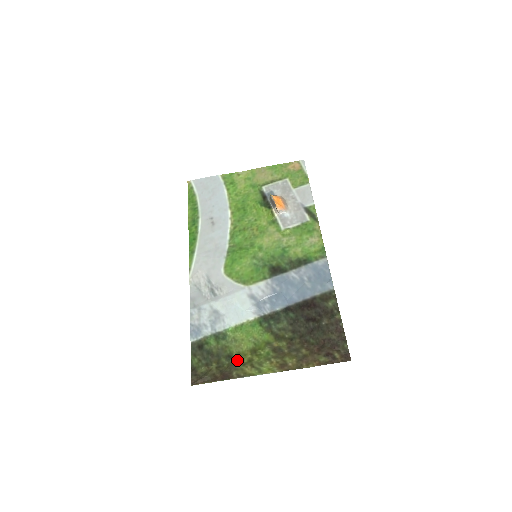
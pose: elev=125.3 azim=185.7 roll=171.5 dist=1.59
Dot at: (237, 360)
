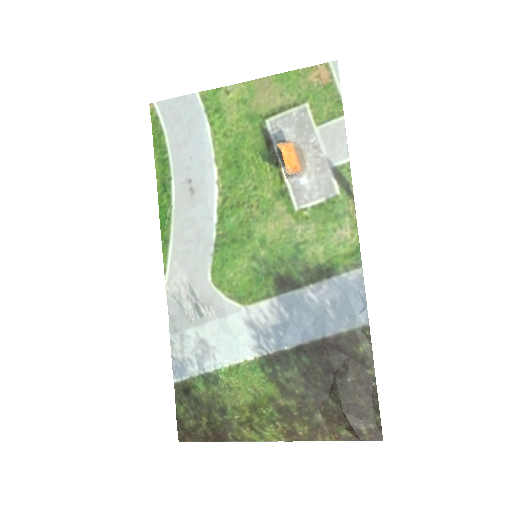
Dot at: (232, 417)
